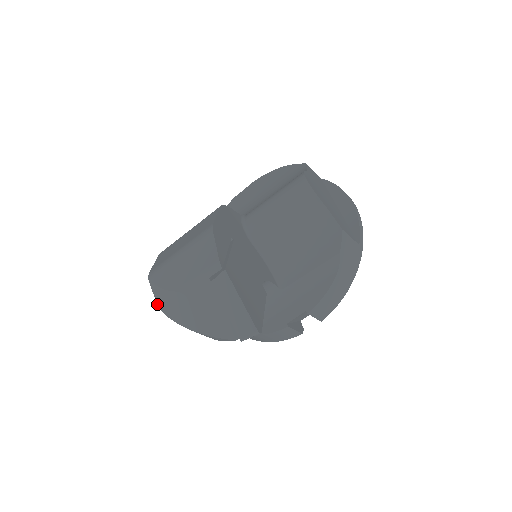
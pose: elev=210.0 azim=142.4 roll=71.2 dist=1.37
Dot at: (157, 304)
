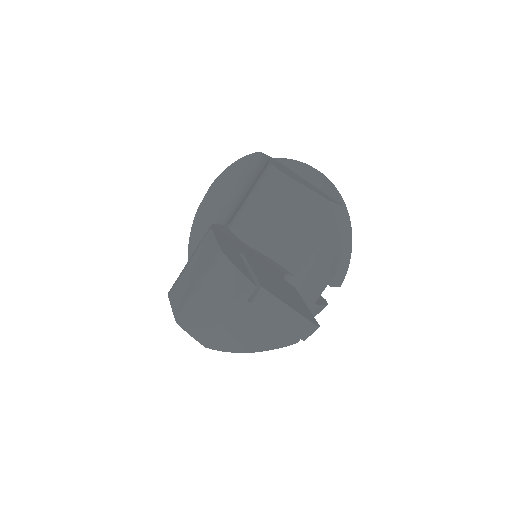
Dot at: (201, 344)
